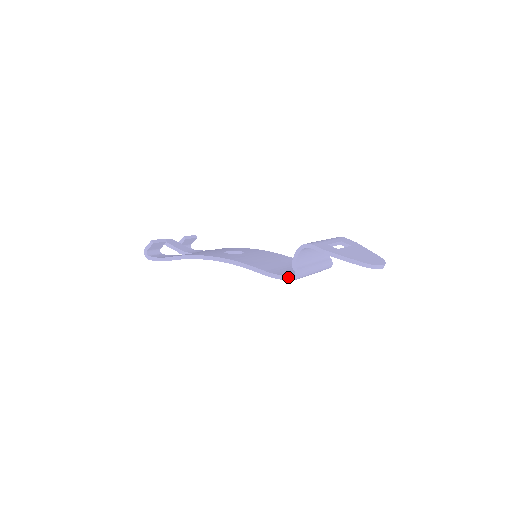
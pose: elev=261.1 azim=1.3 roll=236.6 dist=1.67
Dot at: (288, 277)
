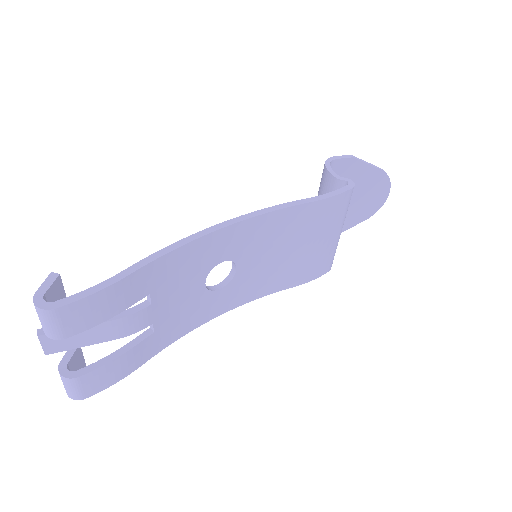
Dot at: (344, 187)
